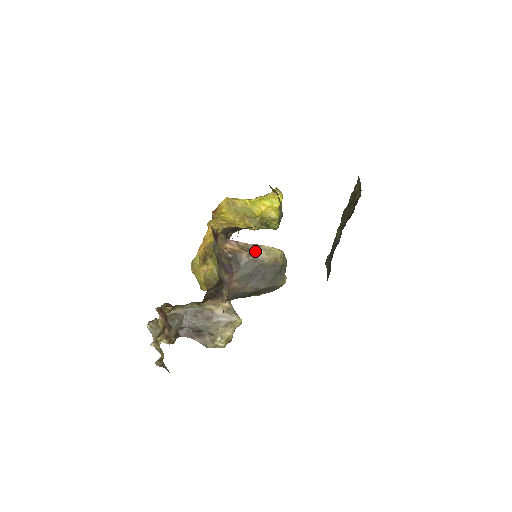
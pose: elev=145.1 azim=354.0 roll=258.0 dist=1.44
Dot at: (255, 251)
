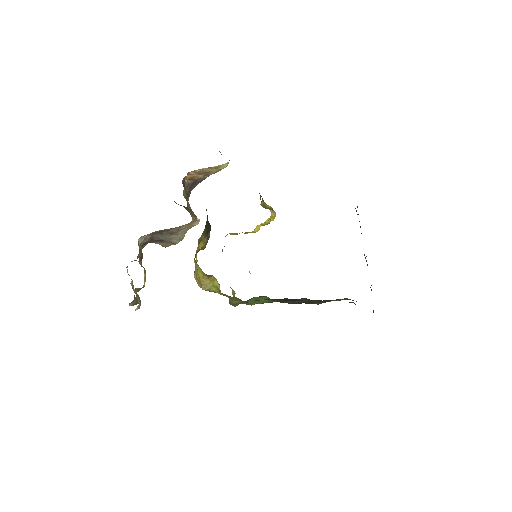
Dot at: (209, 172)
